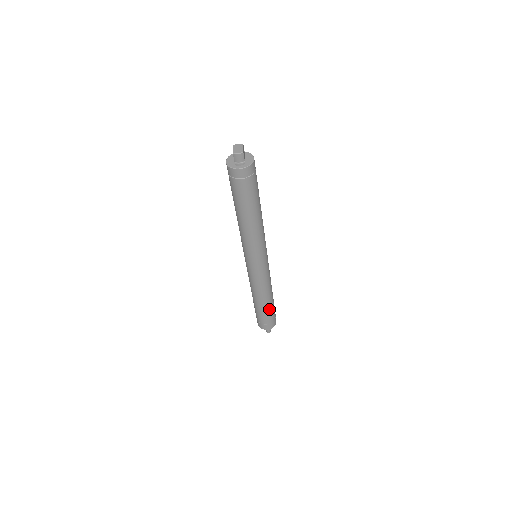
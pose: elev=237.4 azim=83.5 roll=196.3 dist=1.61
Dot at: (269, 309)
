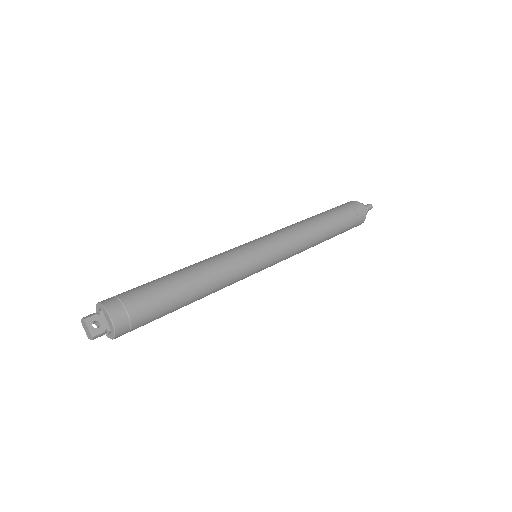
Dot at: (336, 233)
